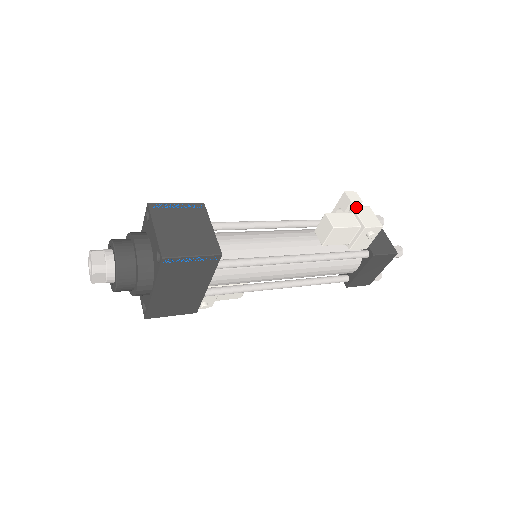
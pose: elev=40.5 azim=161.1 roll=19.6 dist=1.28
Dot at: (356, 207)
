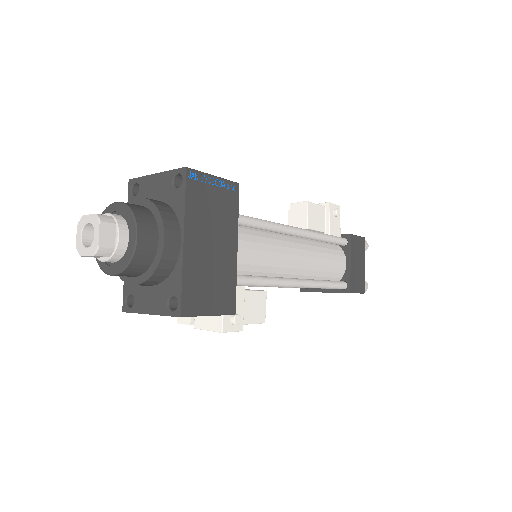
Dot at: occluded
